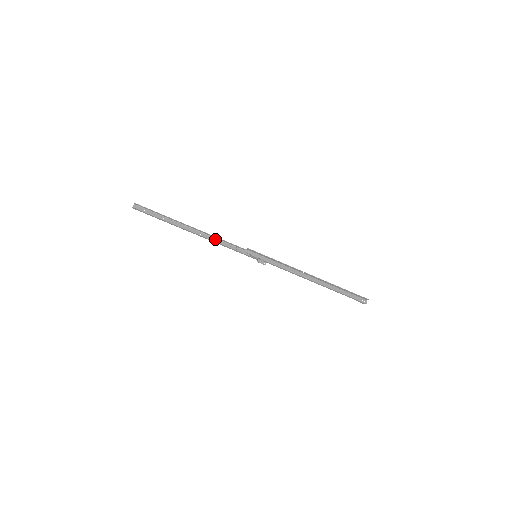
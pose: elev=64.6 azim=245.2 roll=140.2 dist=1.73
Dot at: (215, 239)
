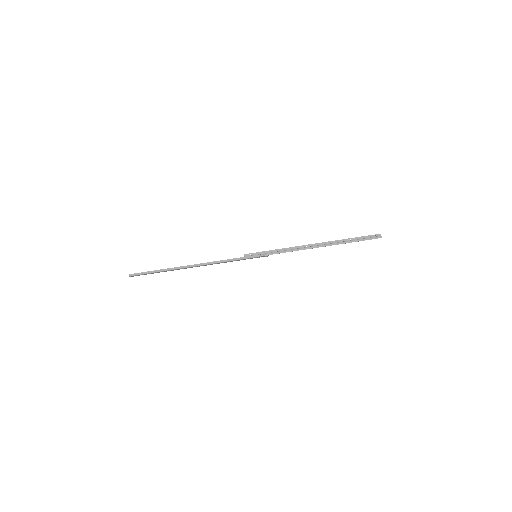
Dot at: occluded
